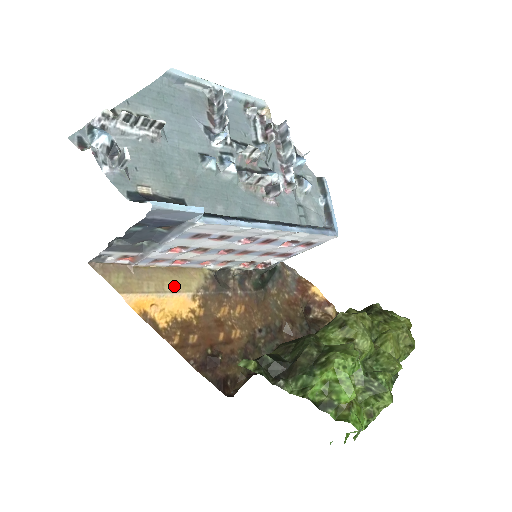
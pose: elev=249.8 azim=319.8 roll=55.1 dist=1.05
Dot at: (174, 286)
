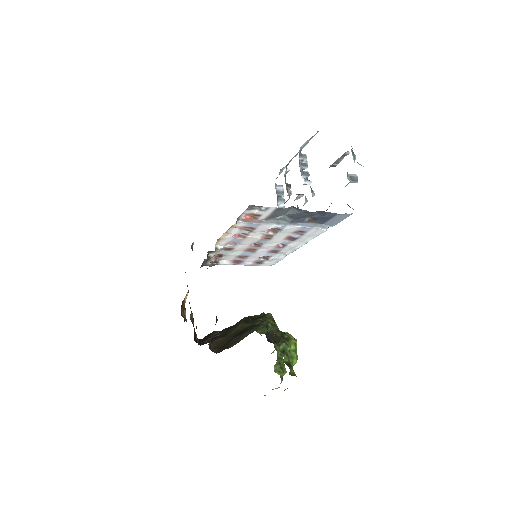
Dot at: occluded
